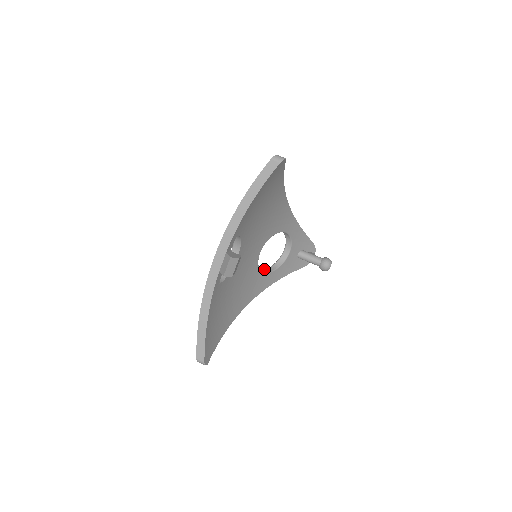
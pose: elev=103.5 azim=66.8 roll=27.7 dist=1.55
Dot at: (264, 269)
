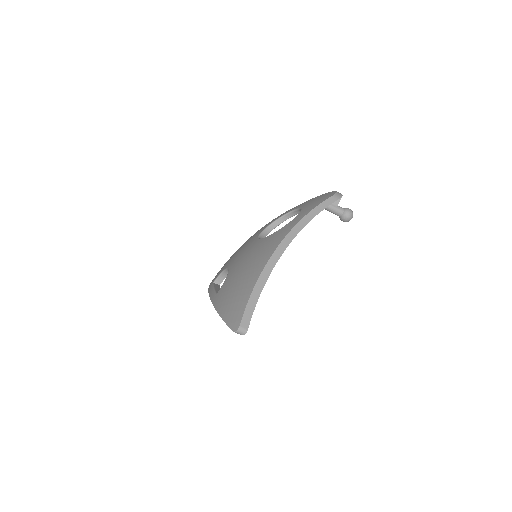
Dot at: (278, 219)
